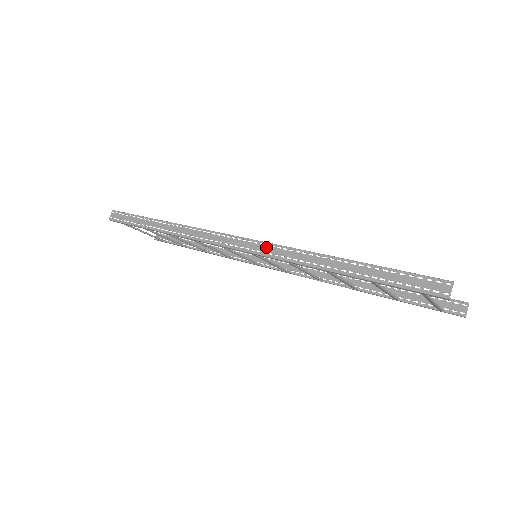
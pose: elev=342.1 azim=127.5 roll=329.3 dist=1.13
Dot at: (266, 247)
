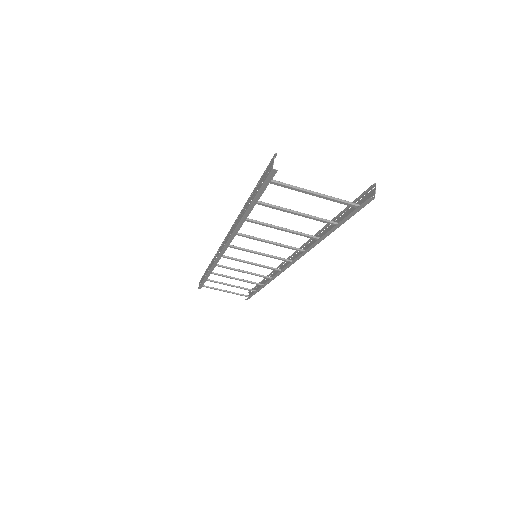
Dot at: (229, 233)
